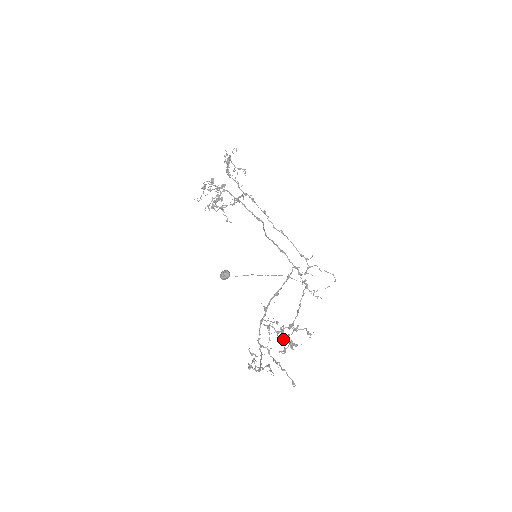
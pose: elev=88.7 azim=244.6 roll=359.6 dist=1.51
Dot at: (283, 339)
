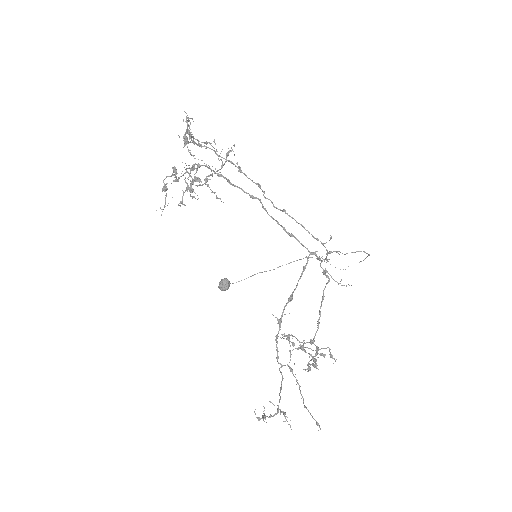
Dot at: (308, 348)
